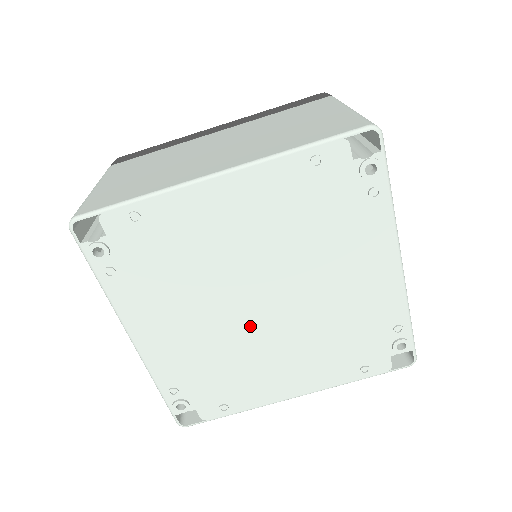
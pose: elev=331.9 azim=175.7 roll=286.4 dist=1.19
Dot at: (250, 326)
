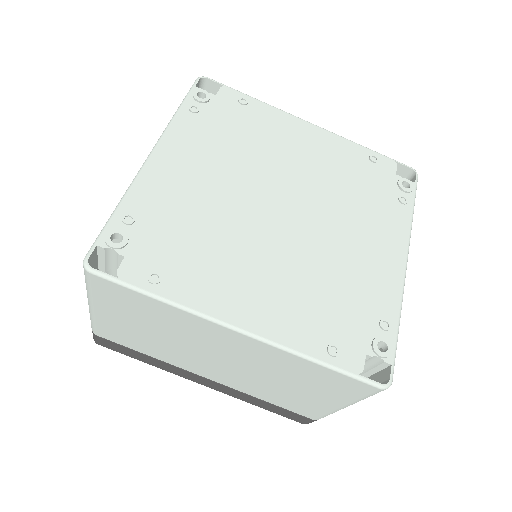
Dot at: (256, 218)
